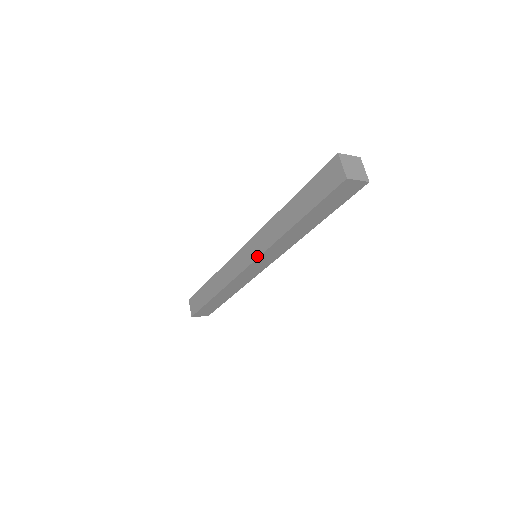
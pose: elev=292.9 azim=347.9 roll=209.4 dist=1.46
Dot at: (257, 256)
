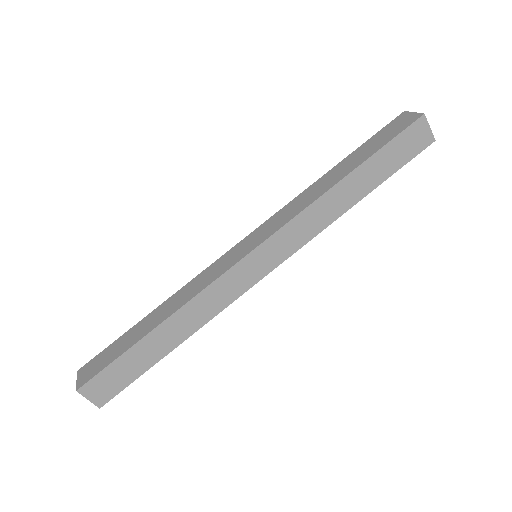
Dot at: (273, 232)
